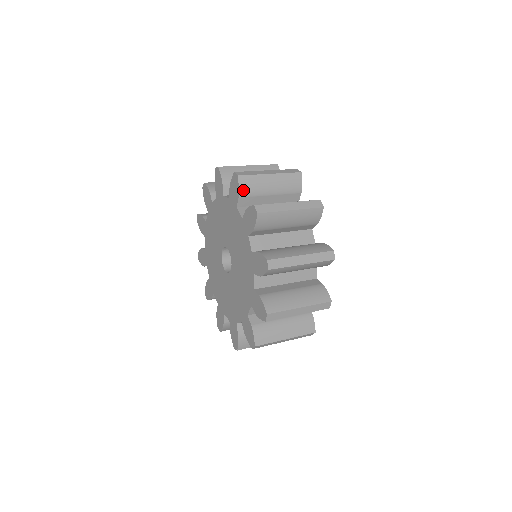
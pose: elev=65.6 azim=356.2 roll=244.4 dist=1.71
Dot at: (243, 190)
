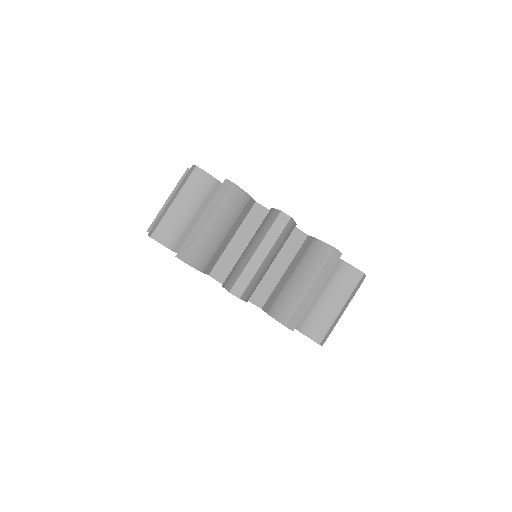
Dot at: (167, 242)
